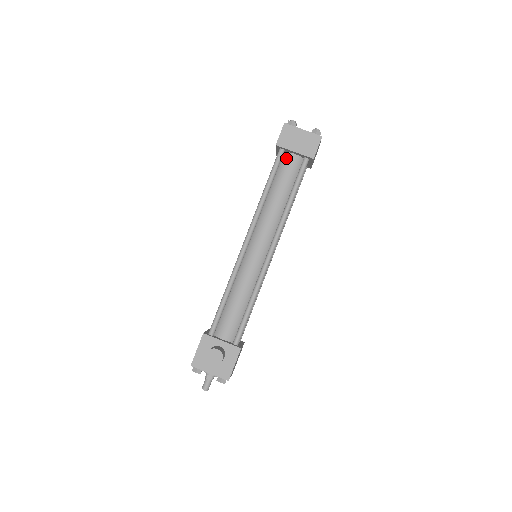
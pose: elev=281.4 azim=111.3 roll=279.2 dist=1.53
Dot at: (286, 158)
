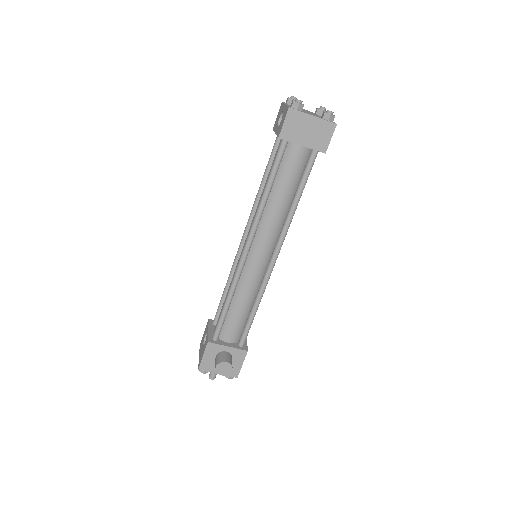
Dot at: (290, 150)
